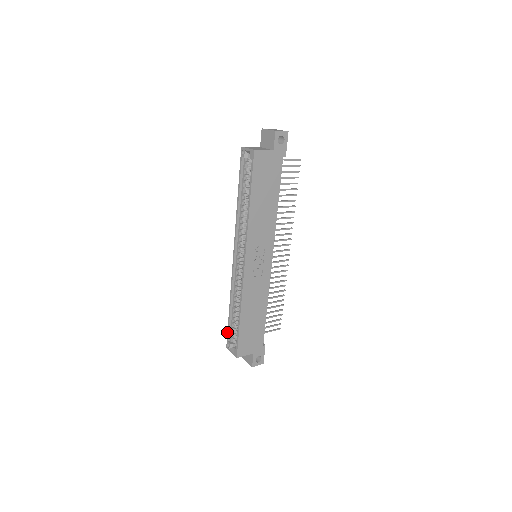
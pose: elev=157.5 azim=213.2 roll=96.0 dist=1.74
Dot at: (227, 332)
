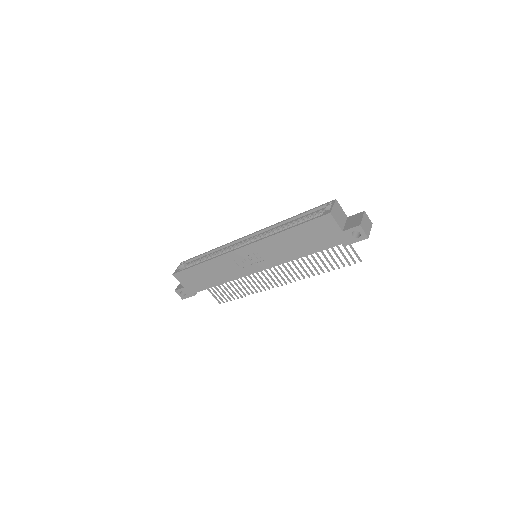
Dot at: occluded
